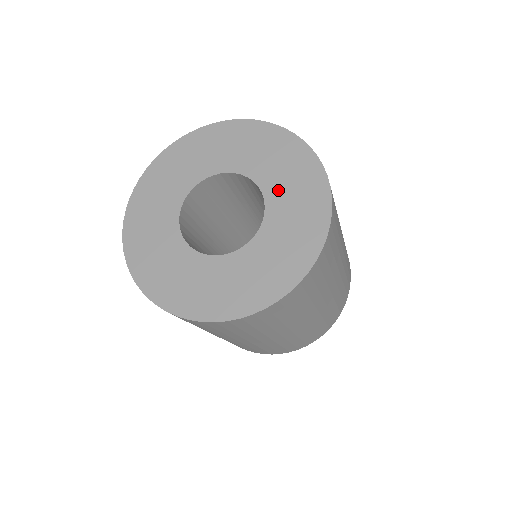
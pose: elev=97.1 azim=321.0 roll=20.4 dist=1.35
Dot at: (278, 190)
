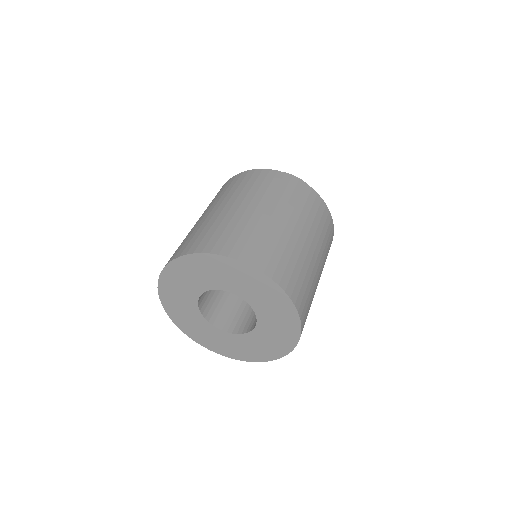
Dot at: (248, 294)
